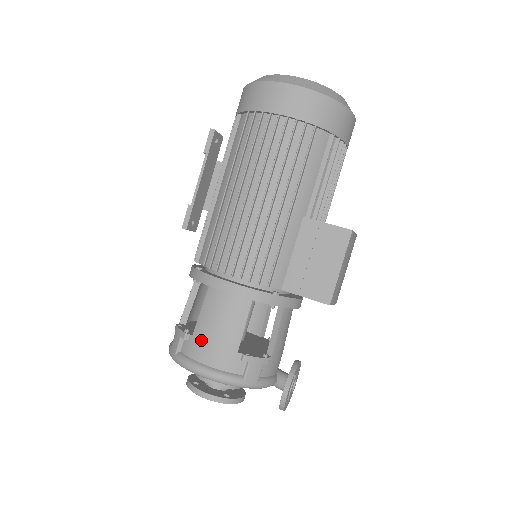
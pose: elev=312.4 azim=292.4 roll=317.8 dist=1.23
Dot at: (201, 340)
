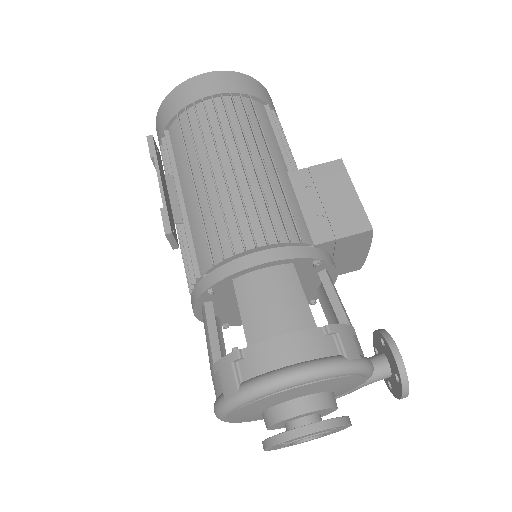
Dot at: (264, 340)
